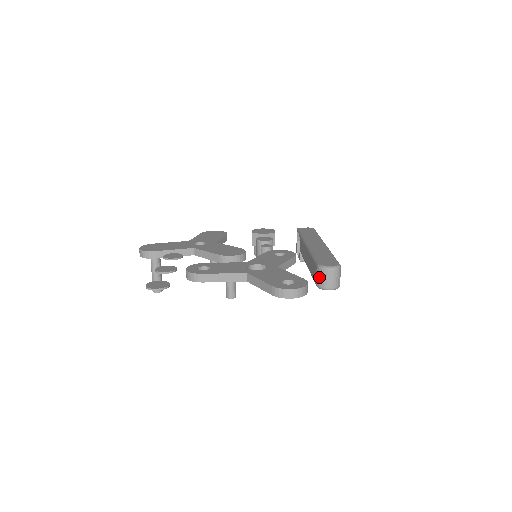
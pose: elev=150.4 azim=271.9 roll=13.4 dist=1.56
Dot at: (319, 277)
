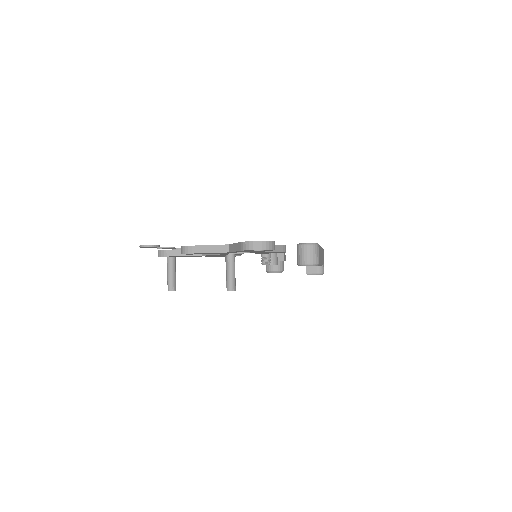
Dot at: (298, 254)
